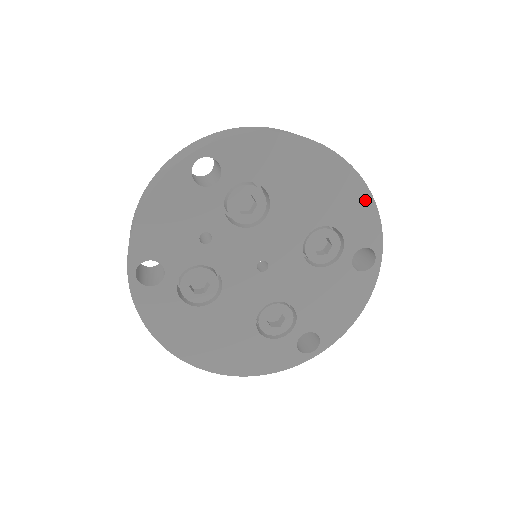
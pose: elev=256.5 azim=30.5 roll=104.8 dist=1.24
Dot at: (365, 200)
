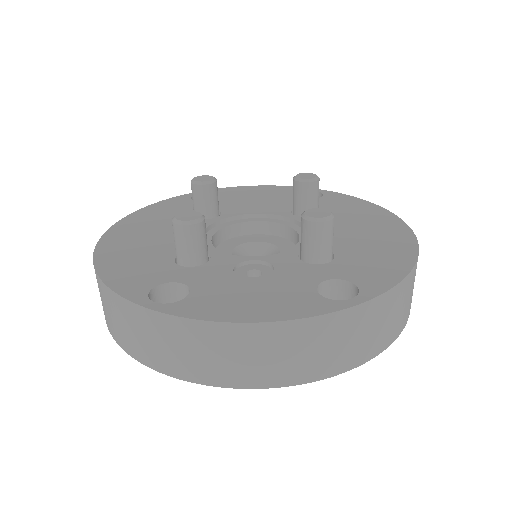
Dot at: occluded
